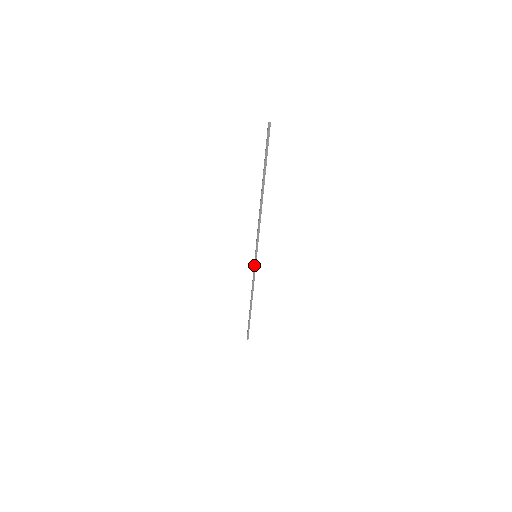
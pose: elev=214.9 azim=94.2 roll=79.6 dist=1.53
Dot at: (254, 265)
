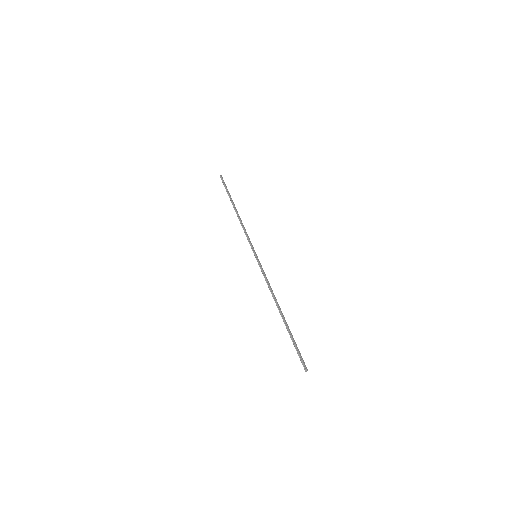
Dot at: (258, 264)
